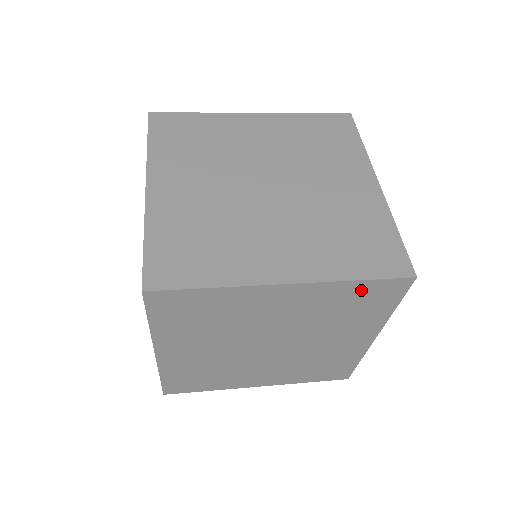
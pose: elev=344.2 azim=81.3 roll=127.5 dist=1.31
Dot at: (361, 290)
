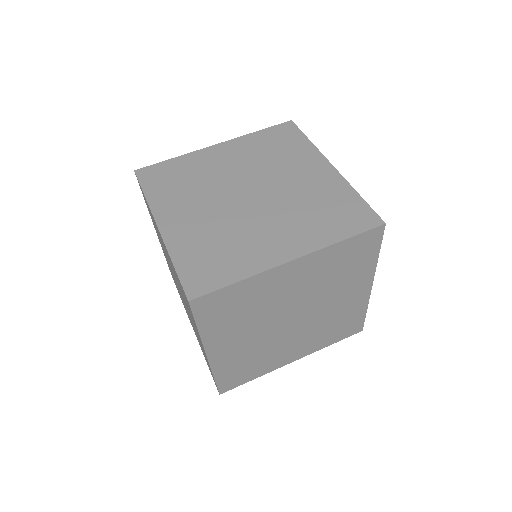
Dot at: (348, 247)
